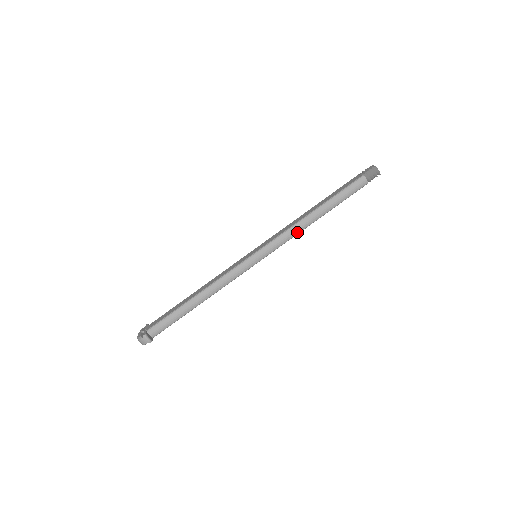
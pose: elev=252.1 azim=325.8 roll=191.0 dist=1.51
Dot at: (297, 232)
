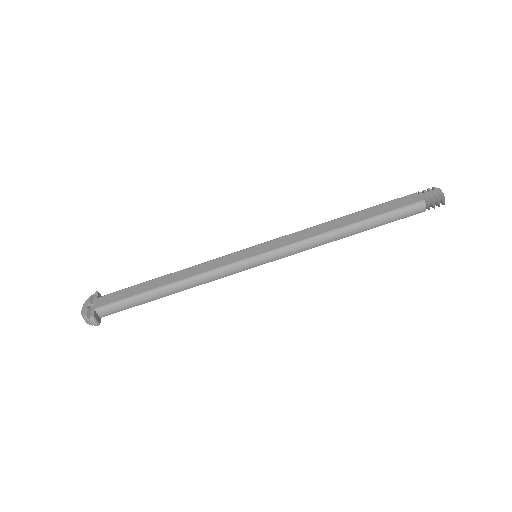
Dot at: (317, 245)
